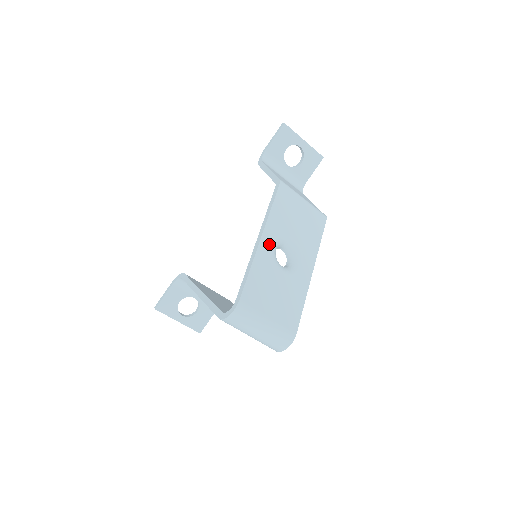
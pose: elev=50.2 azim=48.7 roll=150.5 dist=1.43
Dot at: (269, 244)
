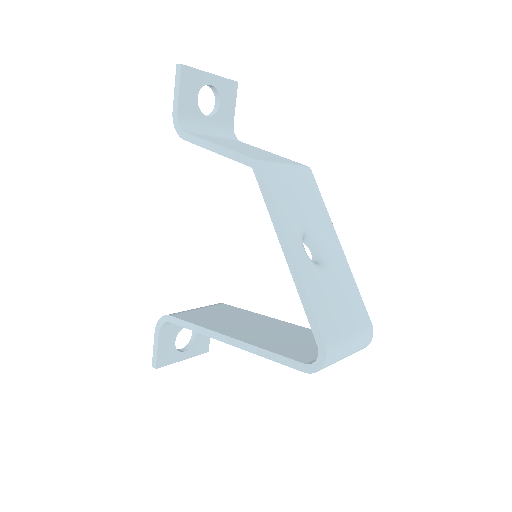
Dot at: (300, 252)
